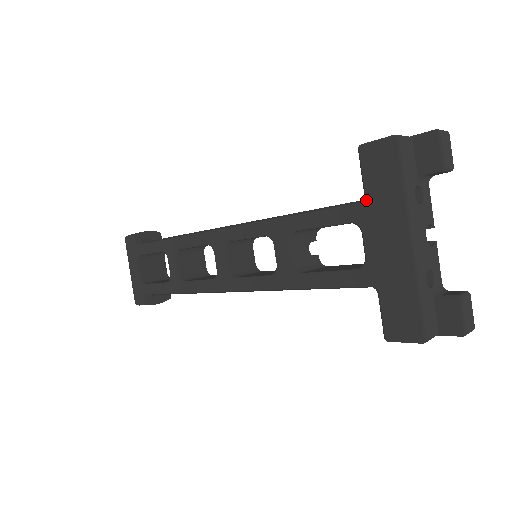
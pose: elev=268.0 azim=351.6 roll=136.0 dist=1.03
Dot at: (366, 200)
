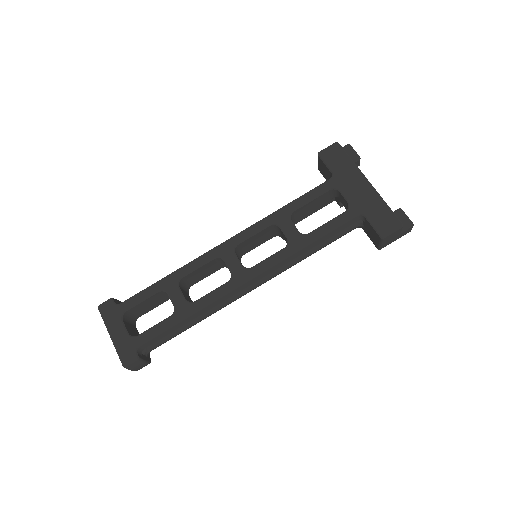
Dot at: (335, 174)
